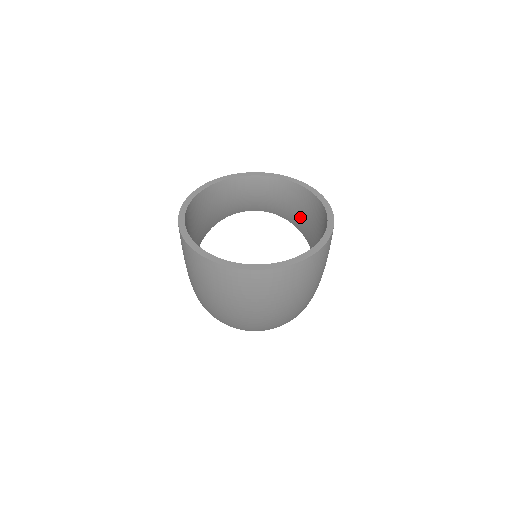
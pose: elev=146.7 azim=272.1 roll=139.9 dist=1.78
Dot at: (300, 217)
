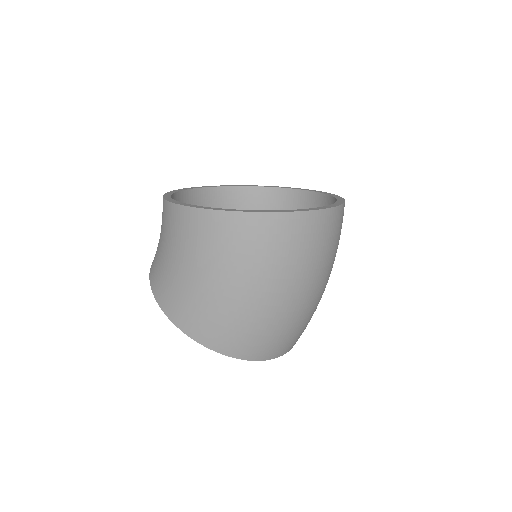
Dot at: occluded
